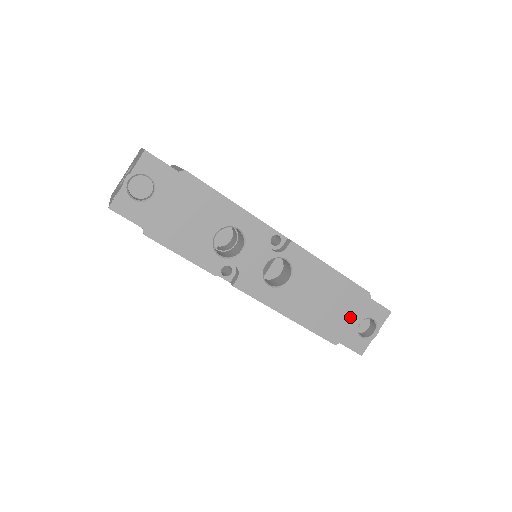
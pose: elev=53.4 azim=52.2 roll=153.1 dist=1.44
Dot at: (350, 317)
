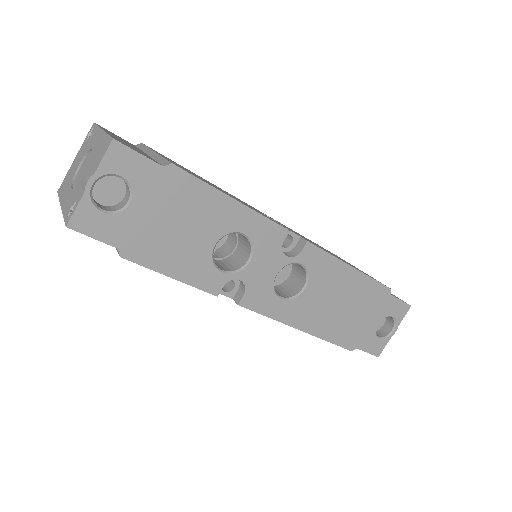
Dot at: (369, 319)
